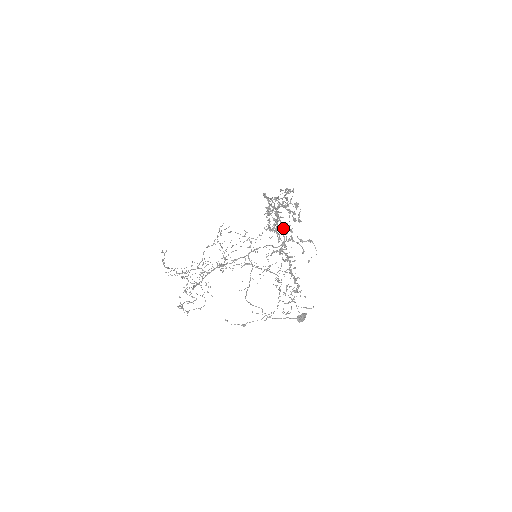
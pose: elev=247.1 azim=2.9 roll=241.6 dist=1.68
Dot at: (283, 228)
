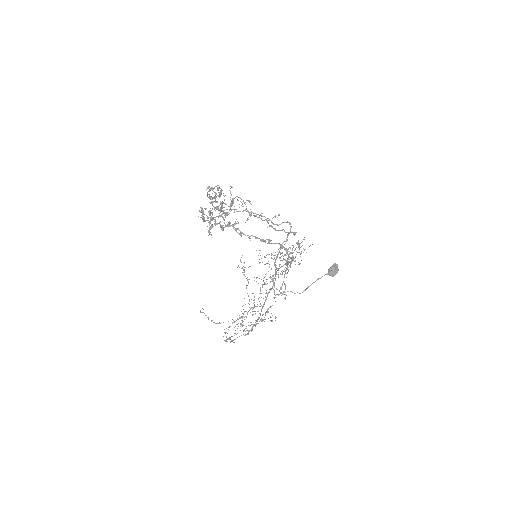
Dot at: (223, 213)
